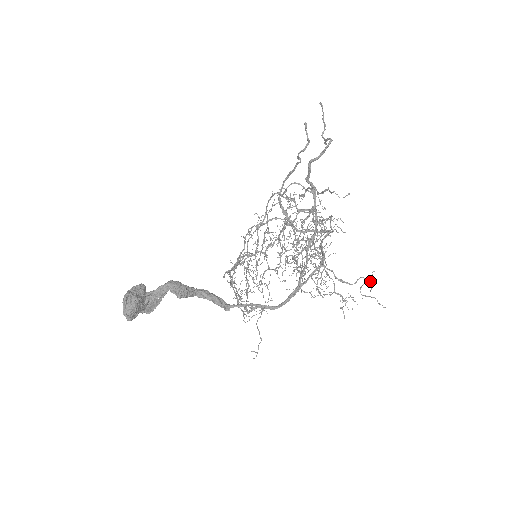
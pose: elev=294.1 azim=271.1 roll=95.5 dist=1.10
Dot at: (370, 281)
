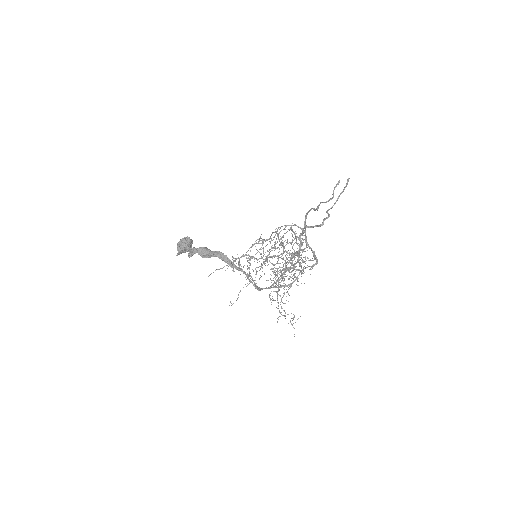
Dot at: occluded
